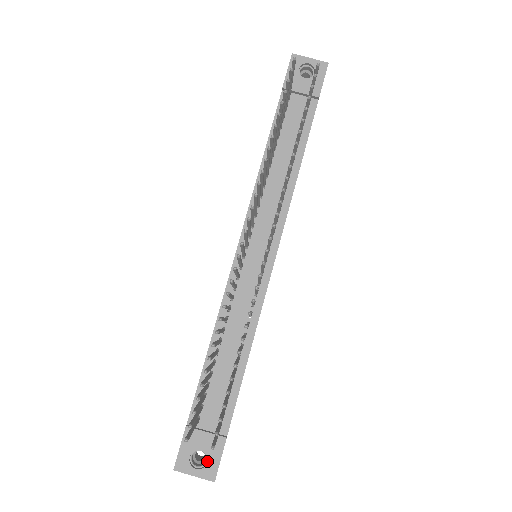
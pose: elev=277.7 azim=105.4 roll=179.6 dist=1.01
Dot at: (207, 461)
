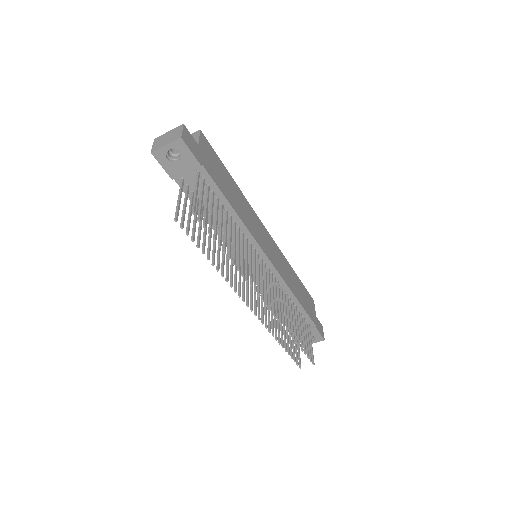
Dot at: (315, 337)
